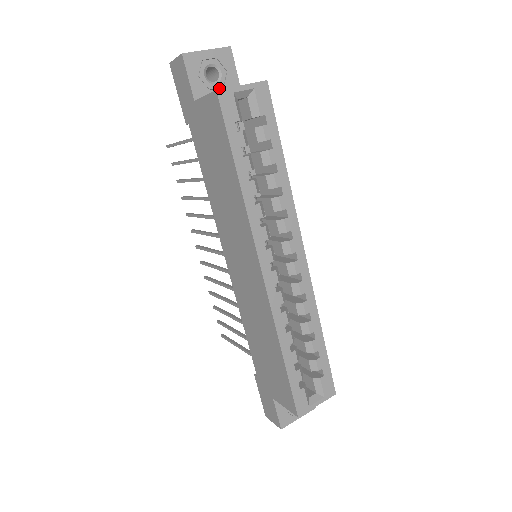
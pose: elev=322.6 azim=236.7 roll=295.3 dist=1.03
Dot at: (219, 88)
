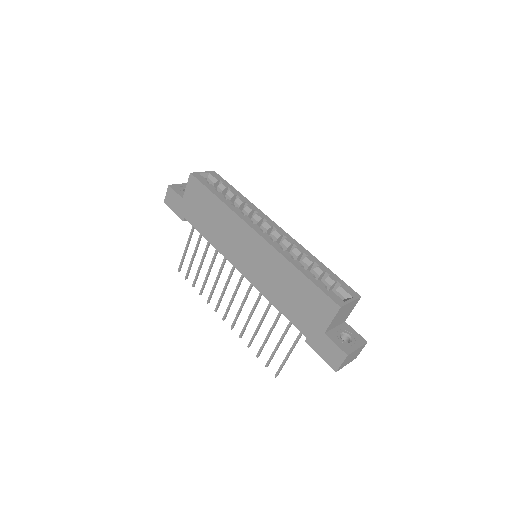
Dot at: occluded
